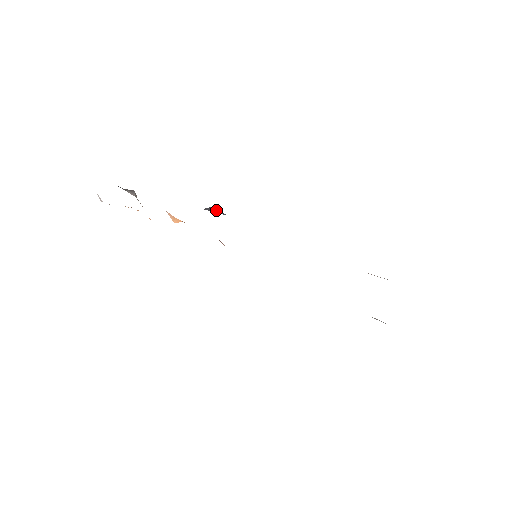
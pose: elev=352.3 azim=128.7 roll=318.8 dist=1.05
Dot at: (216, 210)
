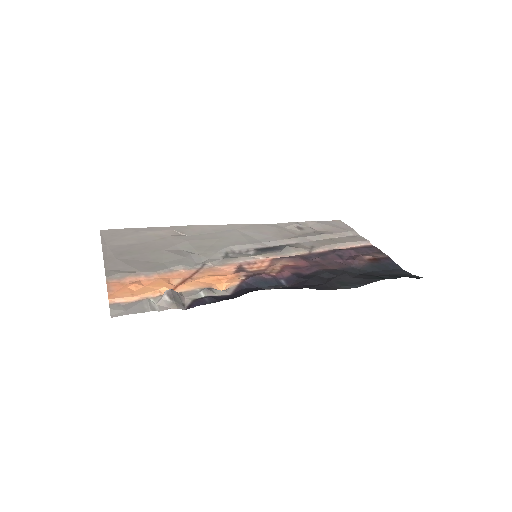
Dot at: (279, 288)
